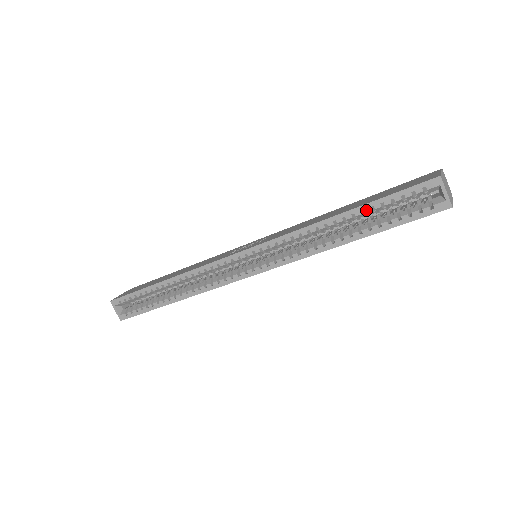
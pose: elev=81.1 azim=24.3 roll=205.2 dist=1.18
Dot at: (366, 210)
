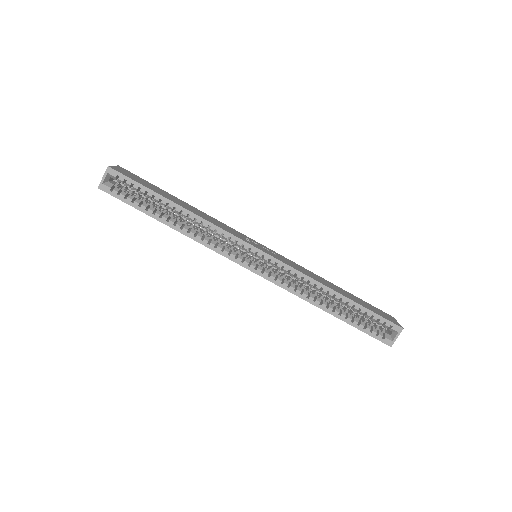
Dot at: (356, 307)
